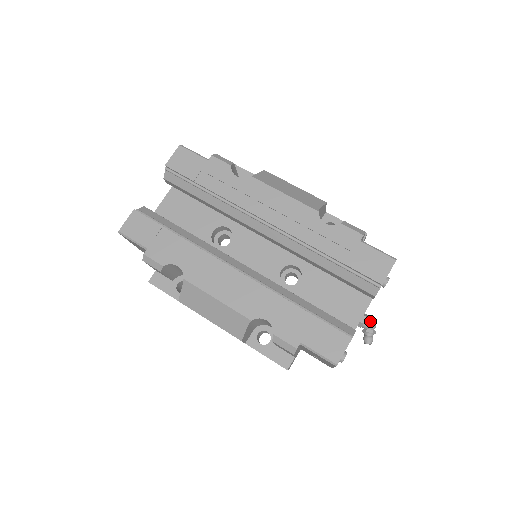
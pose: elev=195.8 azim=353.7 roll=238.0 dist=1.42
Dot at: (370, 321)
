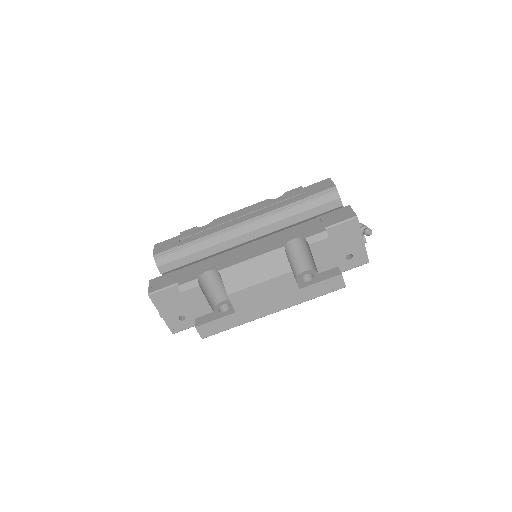
Dot at: occluded
